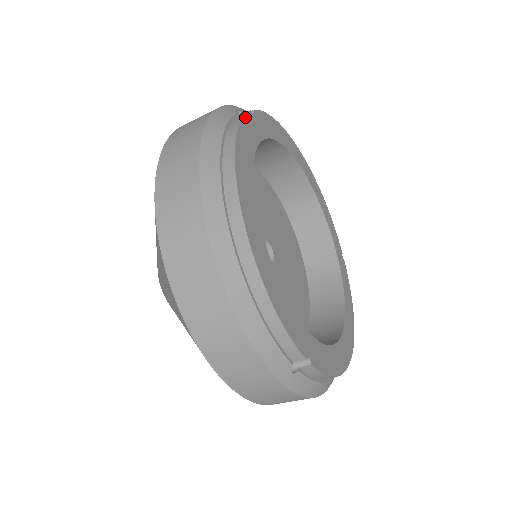
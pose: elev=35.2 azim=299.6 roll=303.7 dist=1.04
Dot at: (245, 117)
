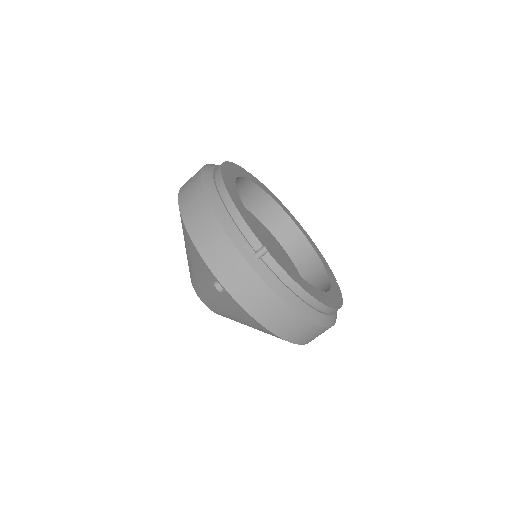
Dot at: (238, 166)
